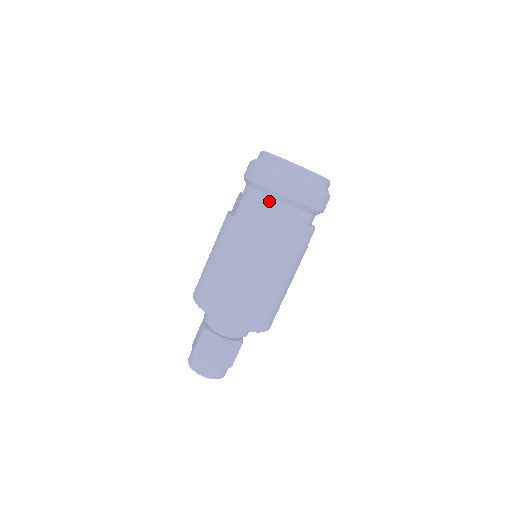
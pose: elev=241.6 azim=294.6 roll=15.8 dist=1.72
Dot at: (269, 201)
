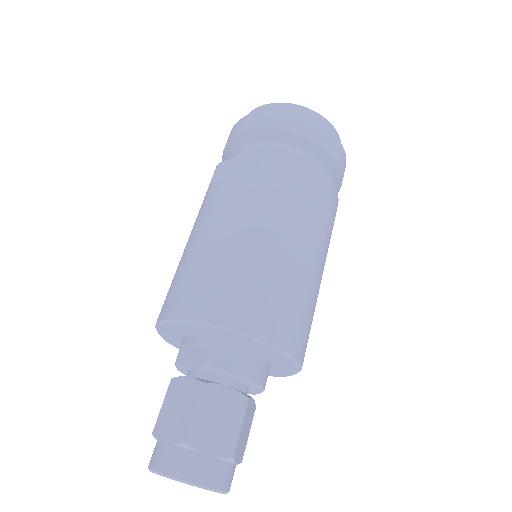
Dot at: (305, 157)
